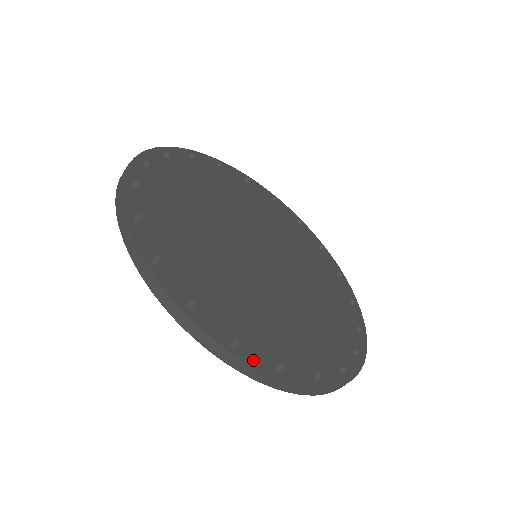
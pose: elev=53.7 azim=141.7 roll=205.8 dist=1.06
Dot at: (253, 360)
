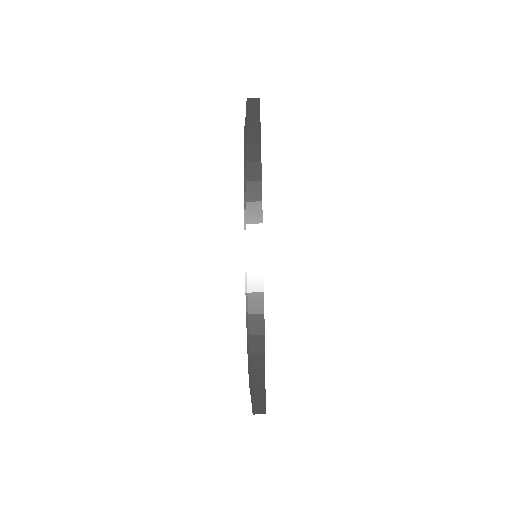
Dot at: occluded
